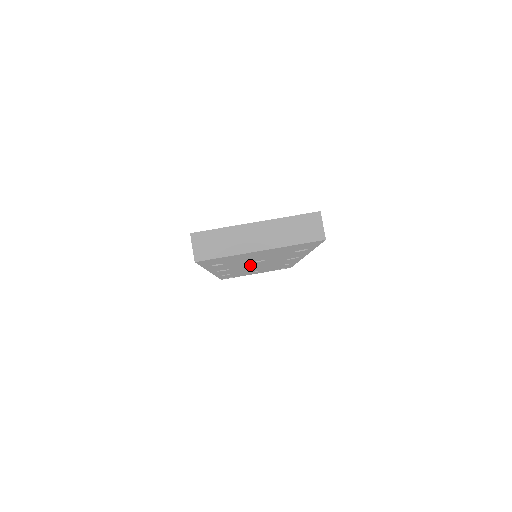
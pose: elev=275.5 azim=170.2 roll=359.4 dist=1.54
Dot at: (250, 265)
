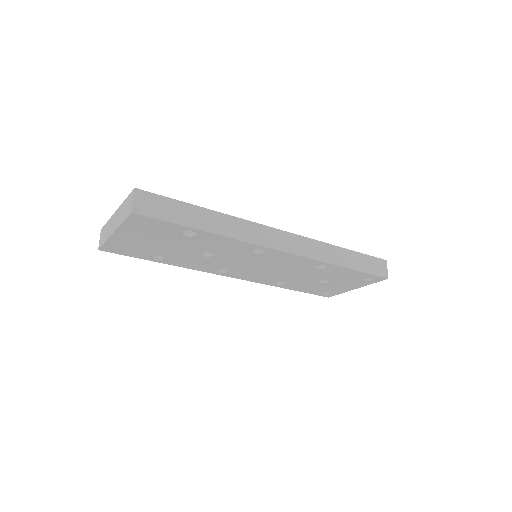
Dot at: (232, 263)
